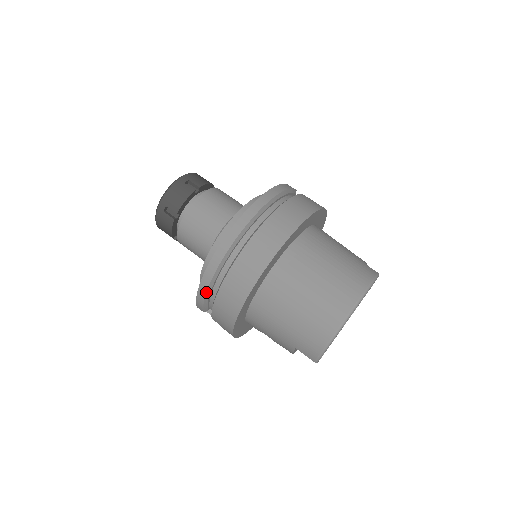
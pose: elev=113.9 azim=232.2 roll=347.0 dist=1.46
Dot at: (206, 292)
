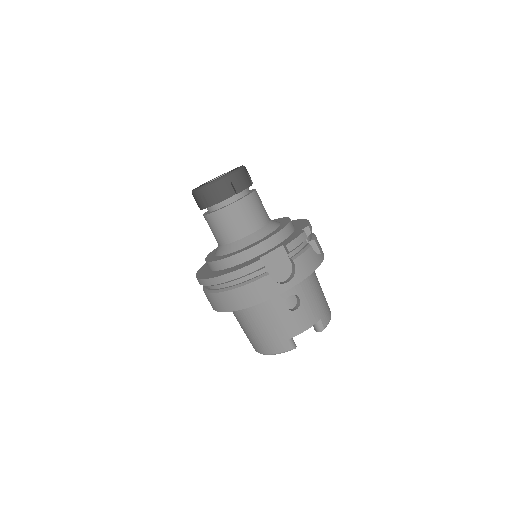
Dot at: occluded
